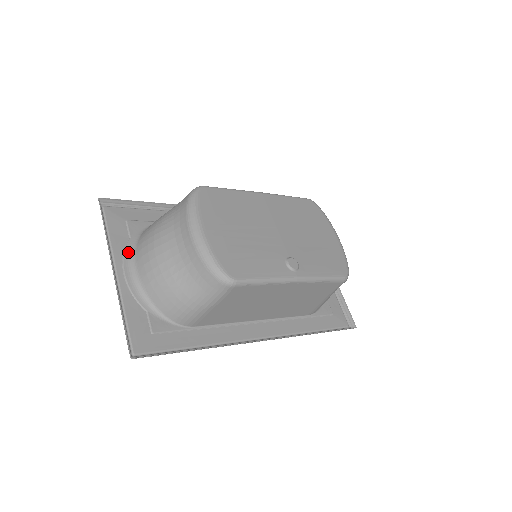
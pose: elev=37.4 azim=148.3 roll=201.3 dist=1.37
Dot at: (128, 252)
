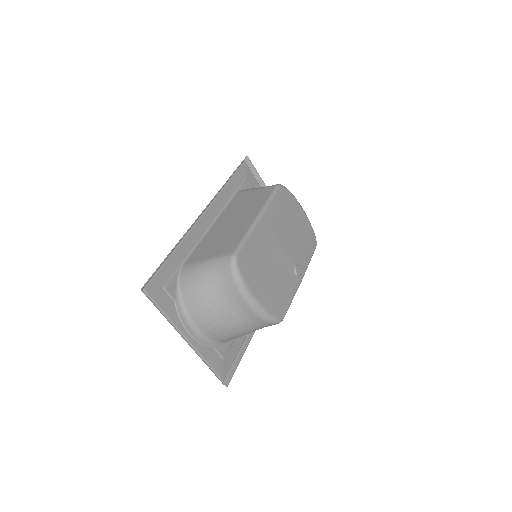
Dot at: (182, 315)
